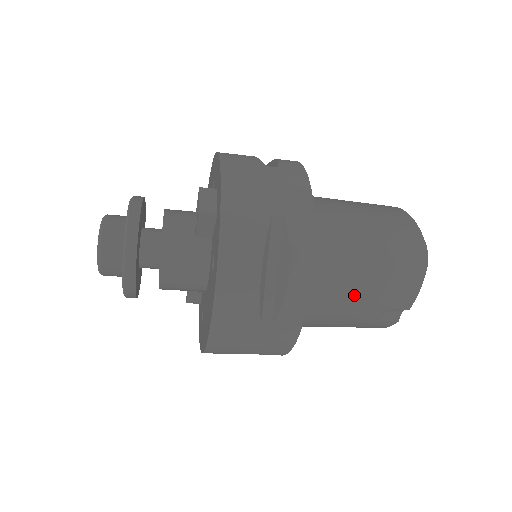
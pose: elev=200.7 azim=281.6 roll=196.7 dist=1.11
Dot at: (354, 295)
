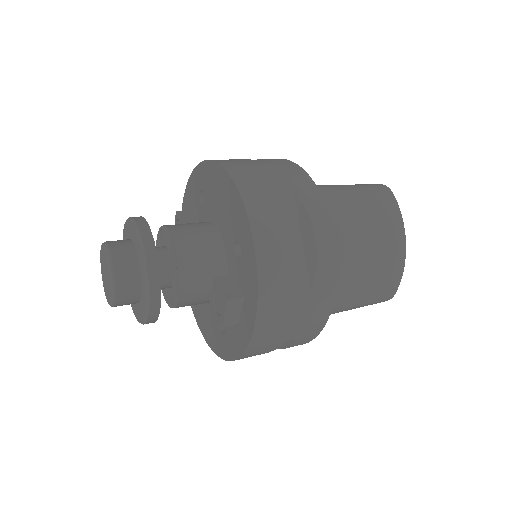
Dot at: occluded
